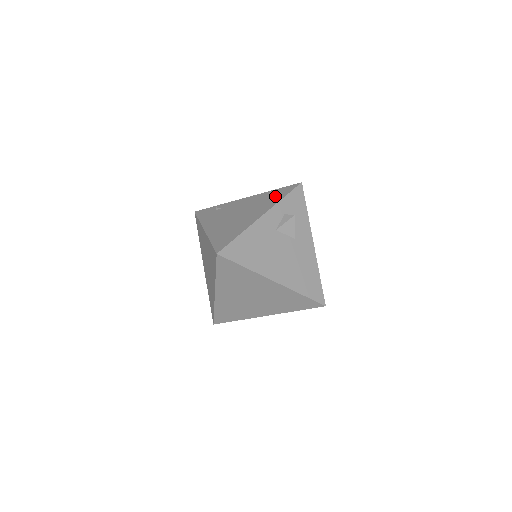
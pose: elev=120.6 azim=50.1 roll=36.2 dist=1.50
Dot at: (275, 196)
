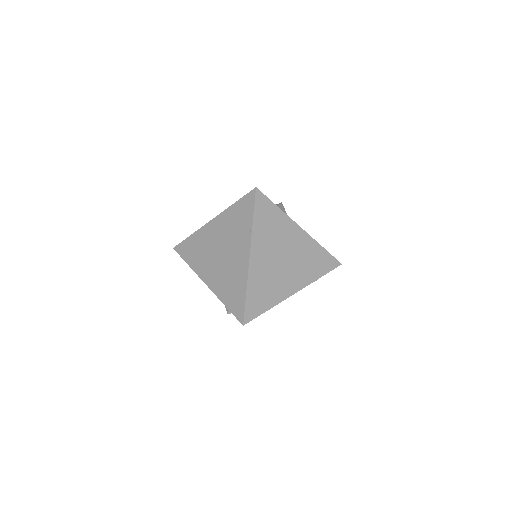
Dot at: occluded
